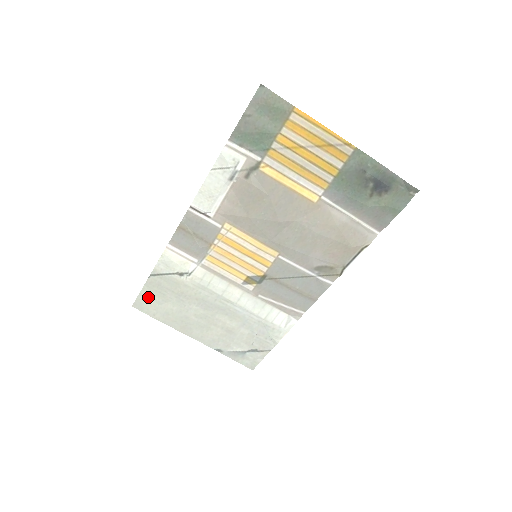
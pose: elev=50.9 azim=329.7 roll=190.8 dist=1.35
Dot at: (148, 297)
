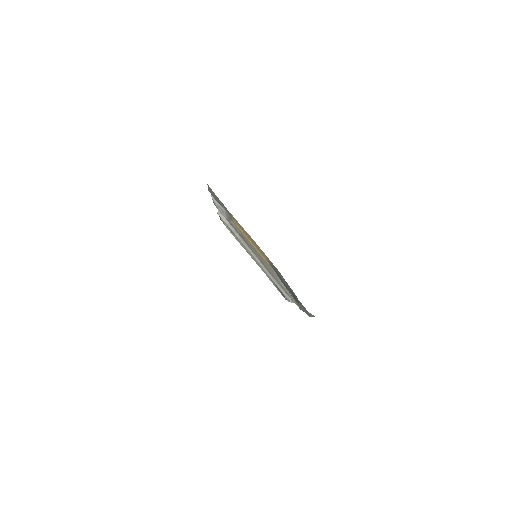
Dot at: (224, 223)
